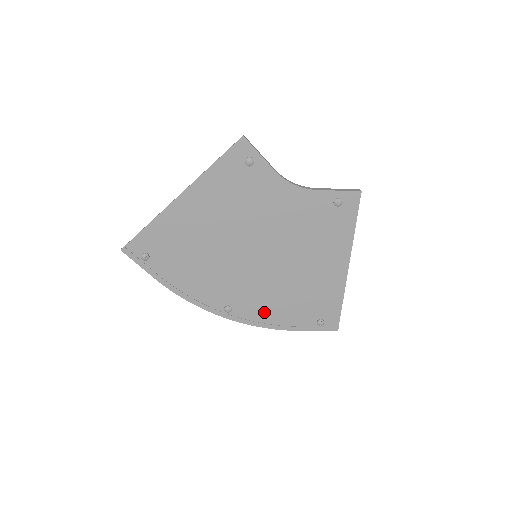
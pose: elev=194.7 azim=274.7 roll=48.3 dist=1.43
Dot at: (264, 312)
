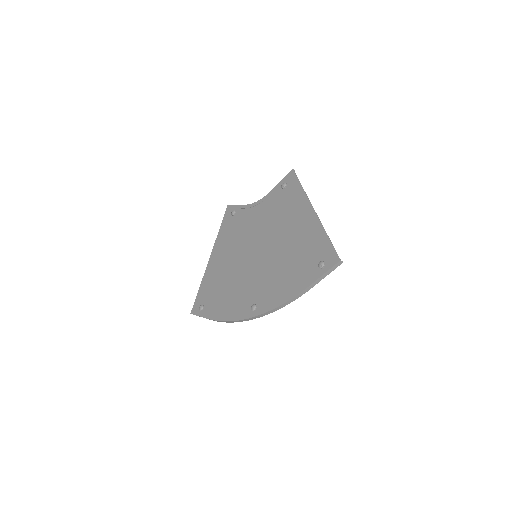
Dot at: (278, 291)
